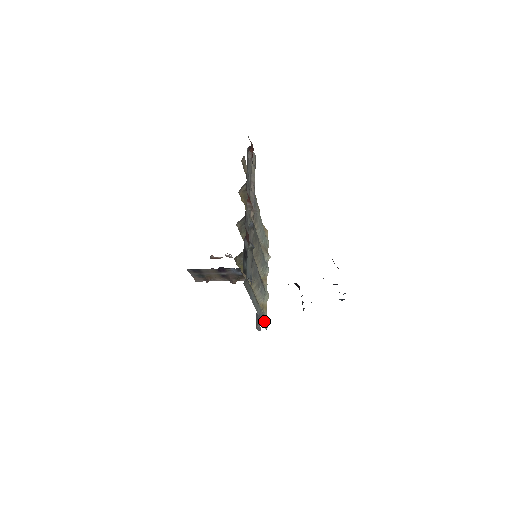
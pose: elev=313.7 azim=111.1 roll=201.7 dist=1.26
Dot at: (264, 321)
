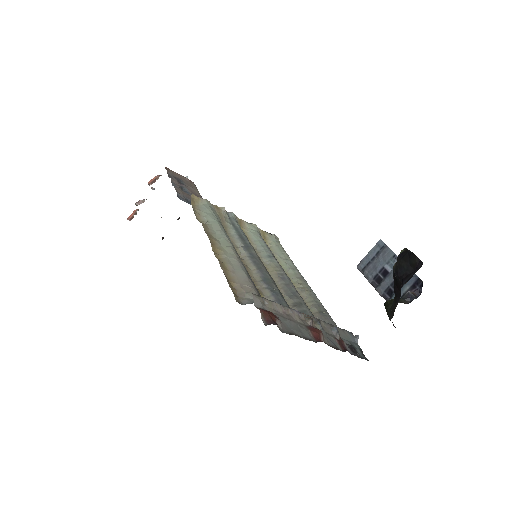
Dot at: (282, 247)
